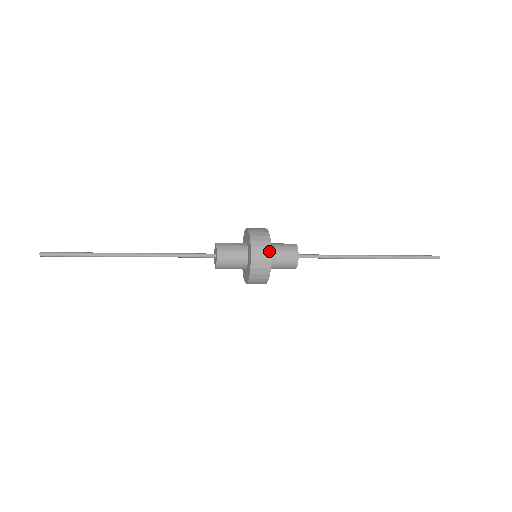
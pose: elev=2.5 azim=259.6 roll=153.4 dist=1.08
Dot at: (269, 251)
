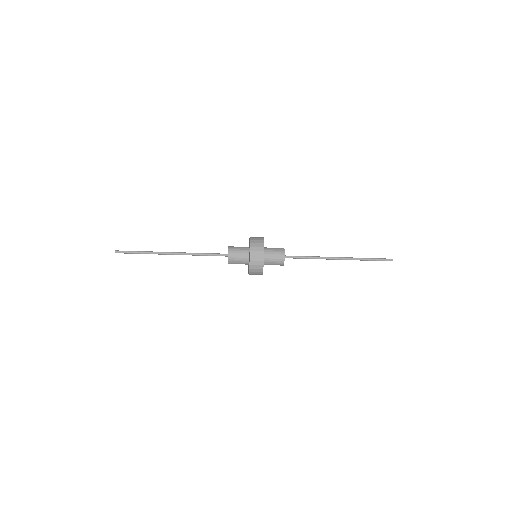
Dot at: (262, 245)
